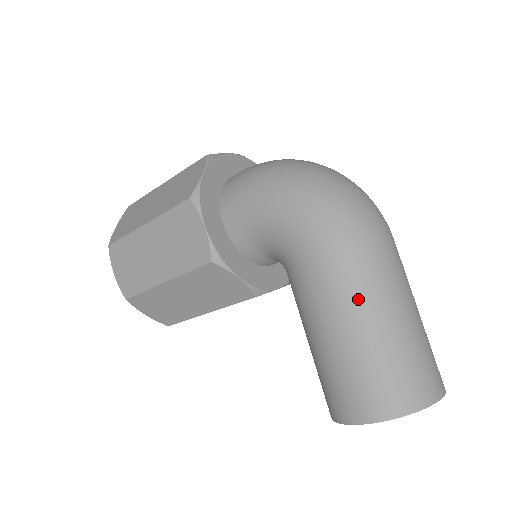
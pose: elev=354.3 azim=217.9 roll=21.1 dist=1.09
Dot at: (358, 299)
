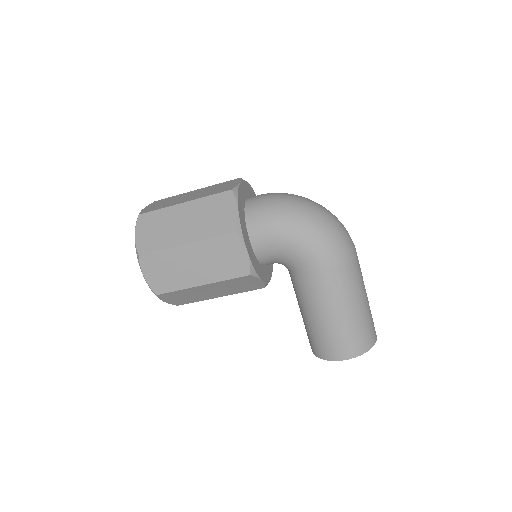
Dot at: (347, 295)
